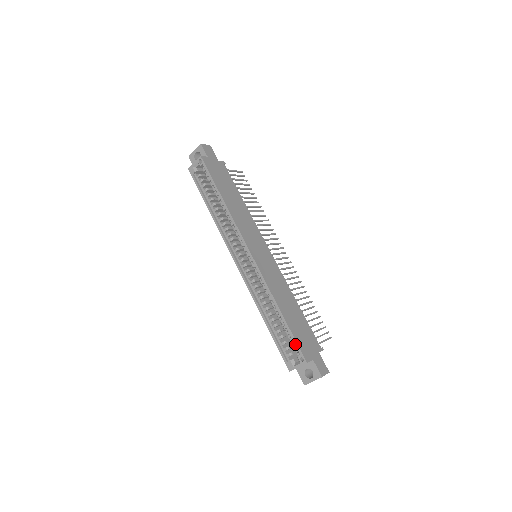
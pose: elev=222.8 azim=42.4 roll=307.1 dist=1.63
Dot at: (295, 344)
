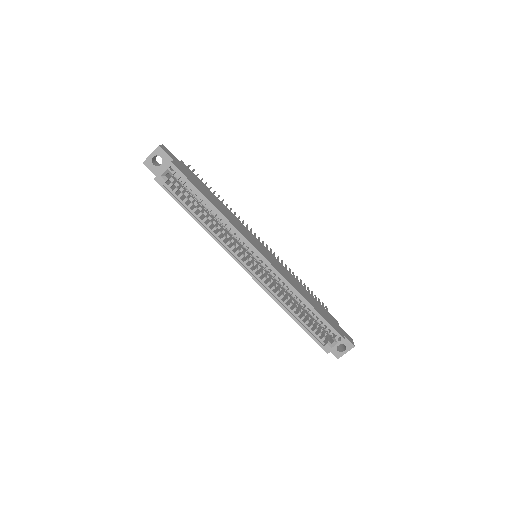
Dot at: (330, 328)
